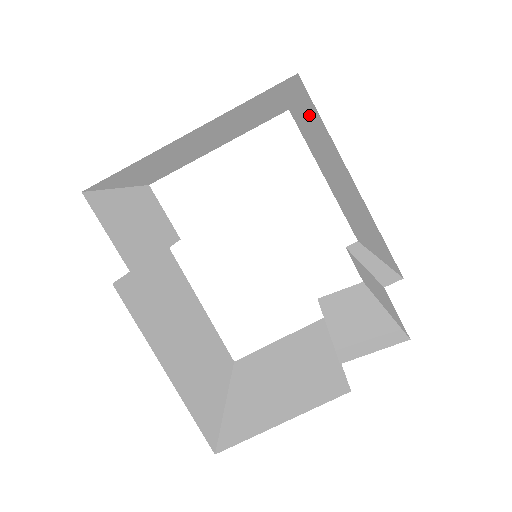
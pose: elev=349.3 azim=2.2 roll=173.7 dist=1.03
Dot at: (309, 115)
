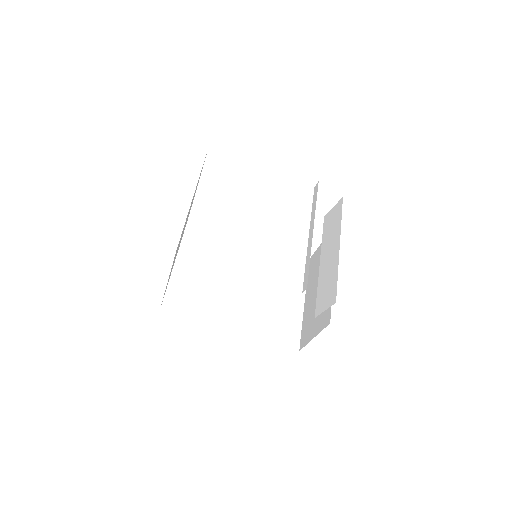
Dot at: occluded
